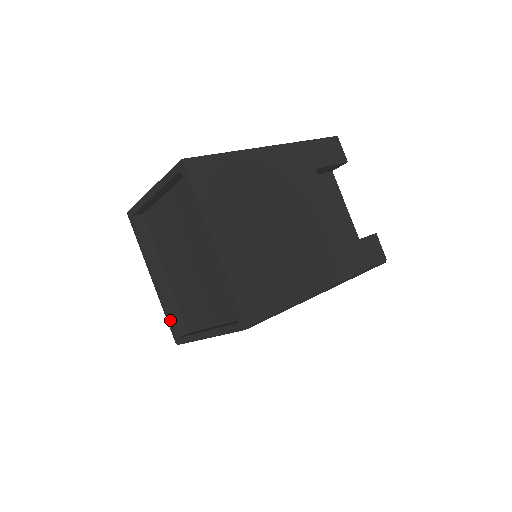
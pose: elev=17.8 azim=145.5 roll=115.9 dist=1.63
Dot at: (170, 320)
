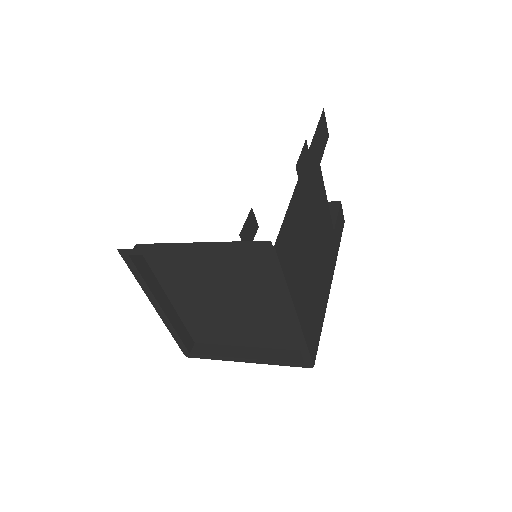
Dot at: (182, 342)
